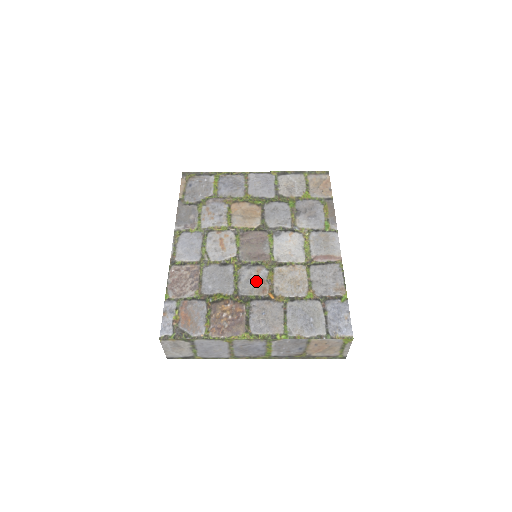
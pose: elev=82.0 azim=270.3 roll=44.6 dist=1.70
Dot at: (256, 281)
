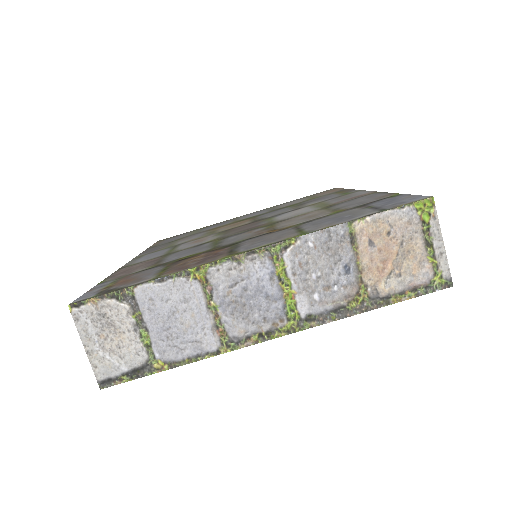
Dot at: (247, 234)
